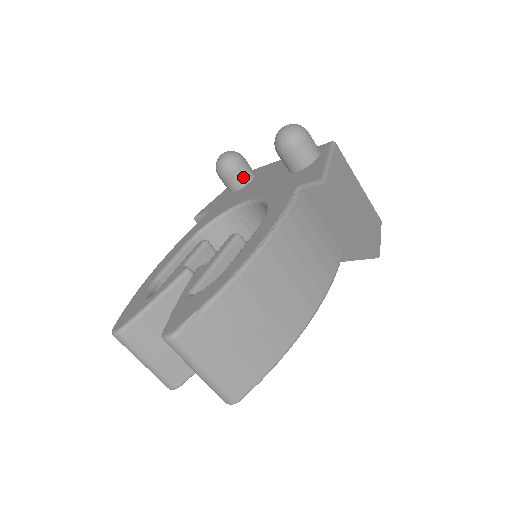
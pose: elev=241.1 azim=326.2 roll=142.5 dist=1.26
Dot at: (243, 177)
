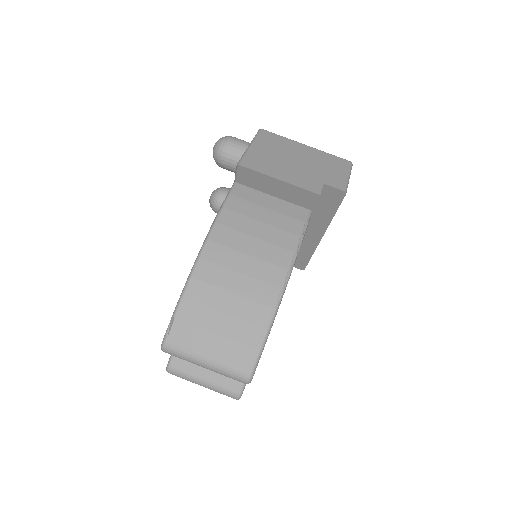
Dot at: occluded
